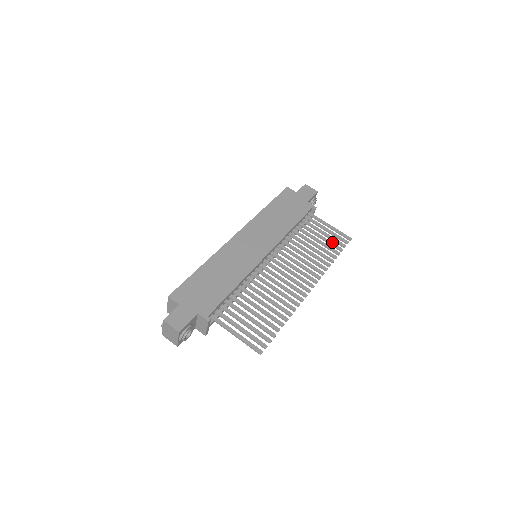
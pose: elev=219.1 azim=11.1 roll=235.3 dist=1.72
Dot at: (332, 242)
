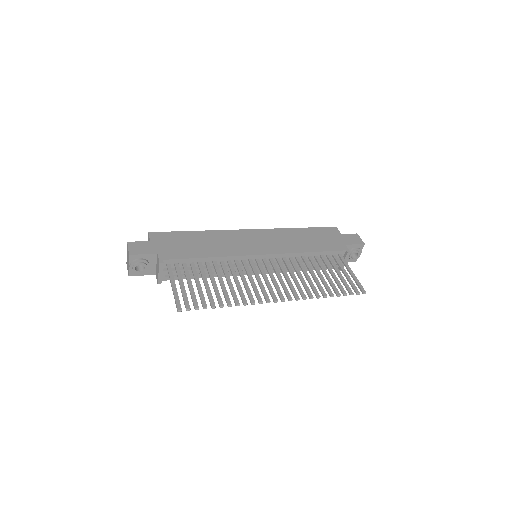
Dot at: occluded
